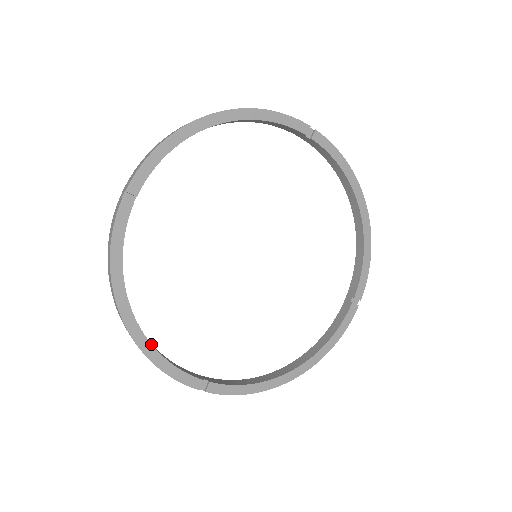
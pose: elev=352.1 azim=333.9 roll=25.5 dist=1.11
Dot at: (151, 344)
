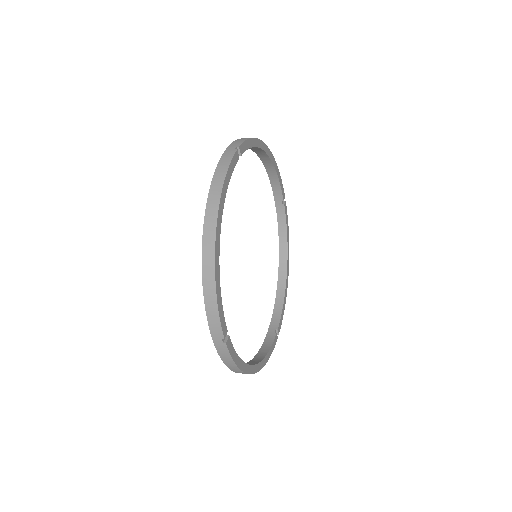
Dot at: (219, 270)
